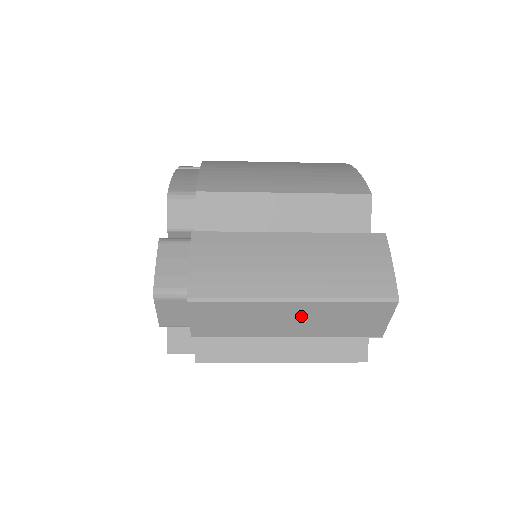
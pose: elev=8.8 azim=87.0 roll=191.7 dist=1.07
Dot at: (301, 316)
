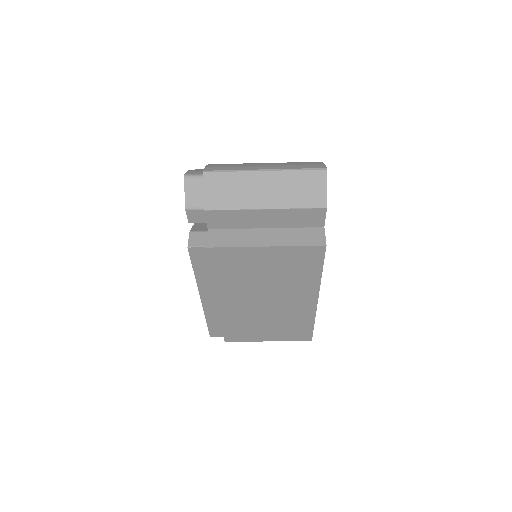
Dot at: (271, 185)
